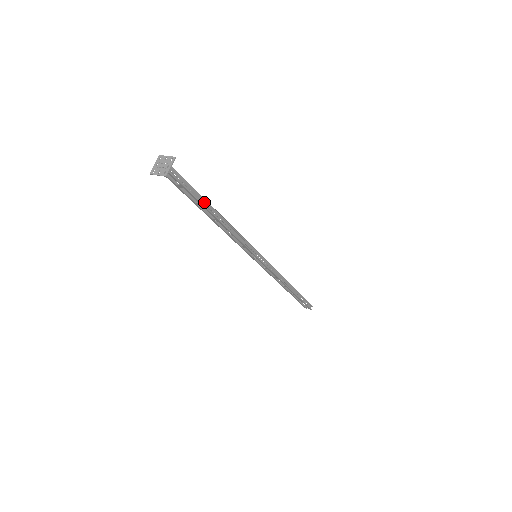
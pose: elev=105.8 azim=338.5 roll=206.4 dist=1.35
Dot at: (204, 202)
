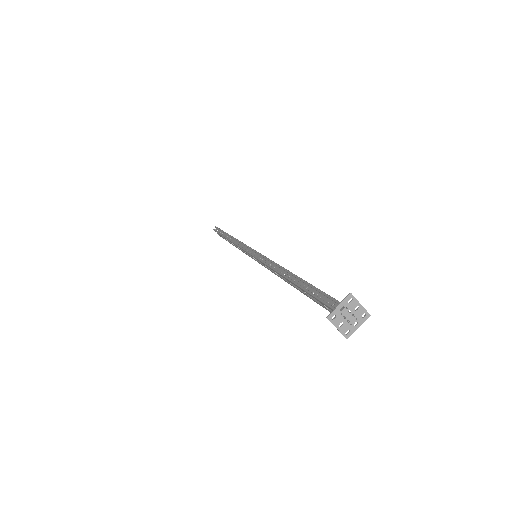
Dot at: occluded
